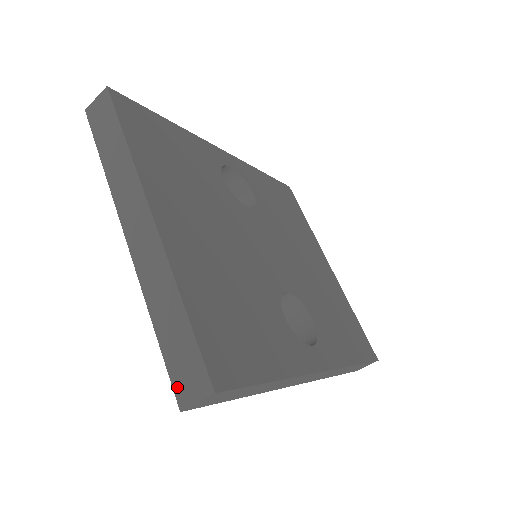
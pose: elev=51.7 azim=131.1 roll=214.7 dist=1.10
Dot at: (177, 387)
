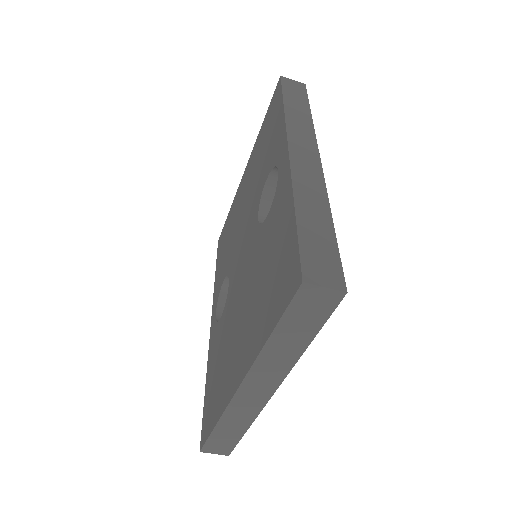
Dot at: (207, 447)
